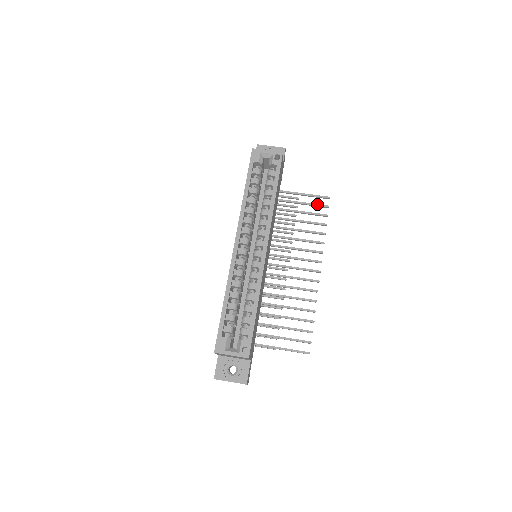
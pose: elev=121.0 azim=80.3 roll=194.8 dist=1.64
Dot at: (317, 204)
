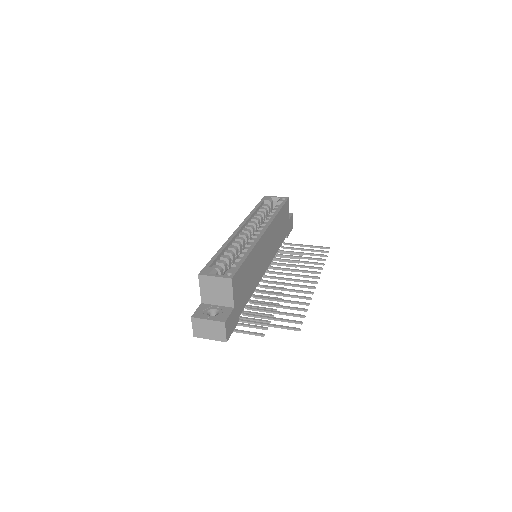
Dot at: (318, 250)
